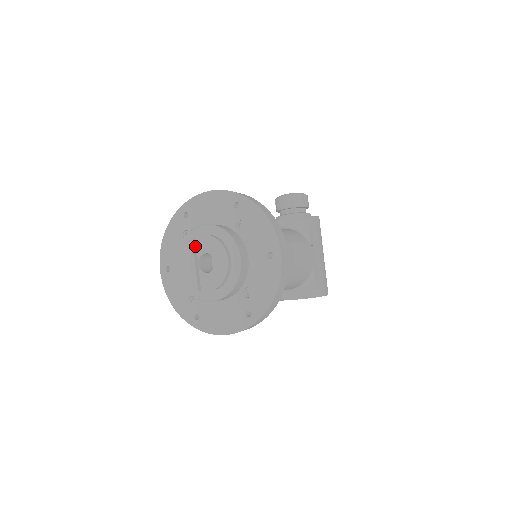
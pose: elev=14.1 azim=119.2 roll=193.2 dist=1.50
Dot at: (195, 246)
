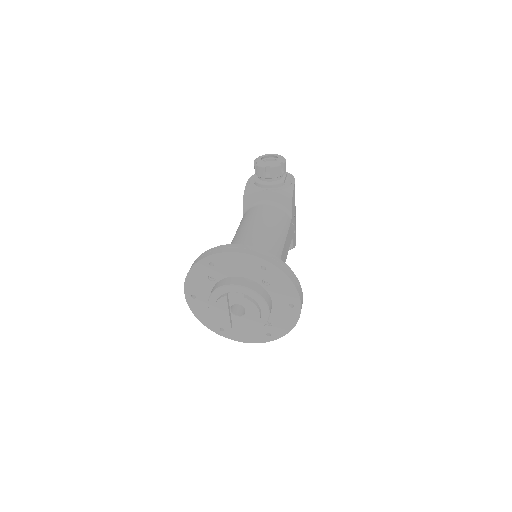
Dot at: (228, 299)
